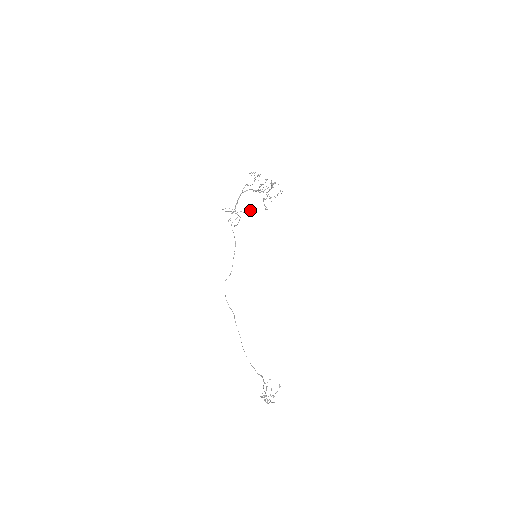
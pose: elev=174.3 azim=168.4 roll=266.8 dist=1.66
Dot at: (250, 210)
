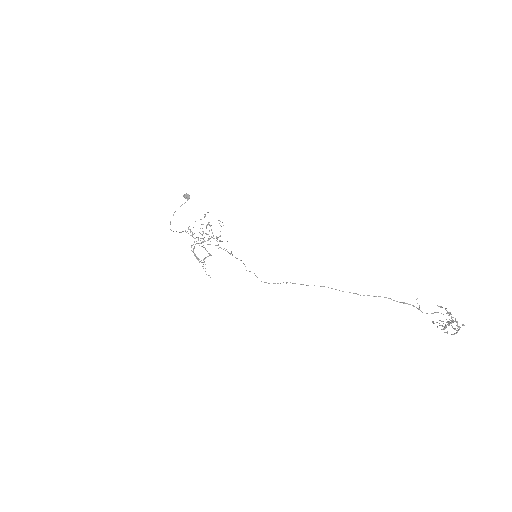
Dot at: (187, 194)
